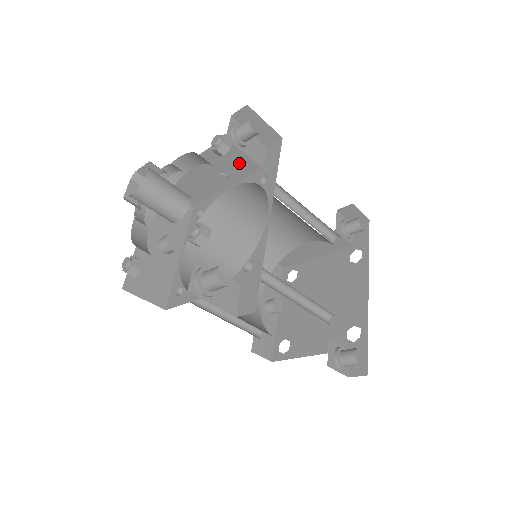
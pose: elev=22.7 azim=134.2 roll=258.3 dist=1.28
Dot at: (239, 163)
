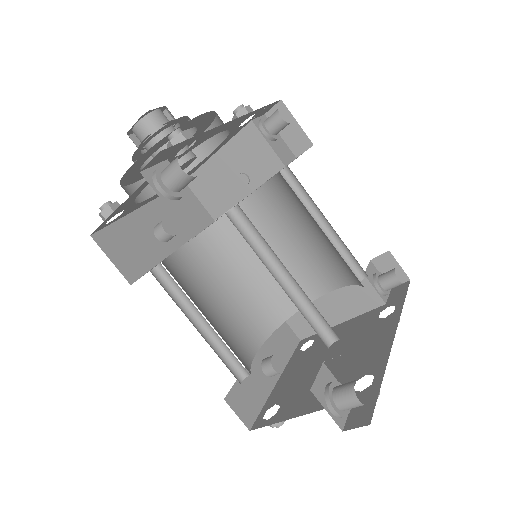
Dot at: (262, 158)
